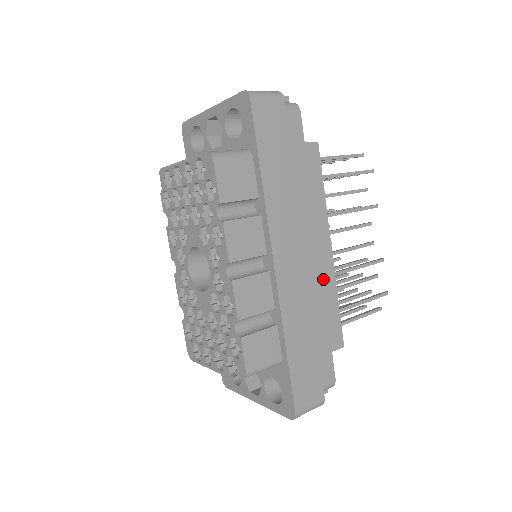
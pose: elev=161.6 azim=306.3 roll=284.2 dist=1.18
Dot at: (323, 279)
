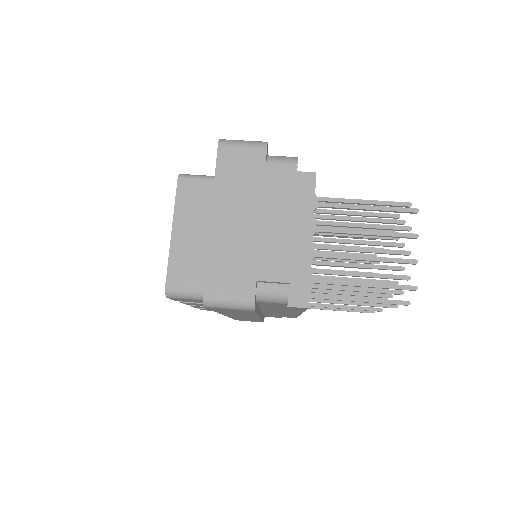
Dot at: (285, 314)
